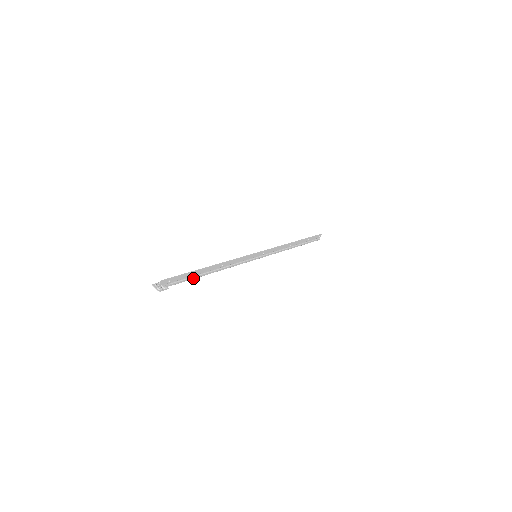
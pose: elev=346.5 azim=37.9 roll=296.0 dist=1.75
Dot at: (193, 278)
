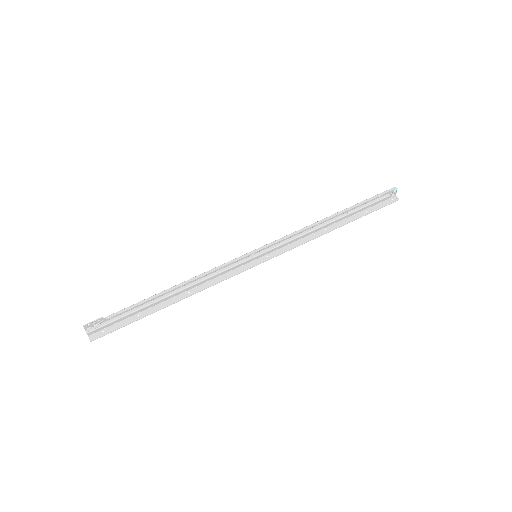
Dot at: (141, 307)
